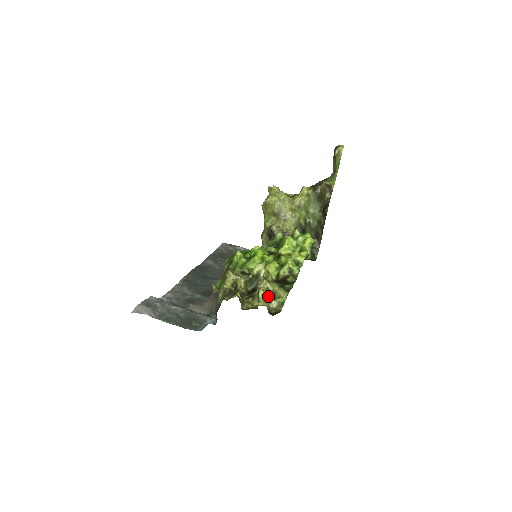
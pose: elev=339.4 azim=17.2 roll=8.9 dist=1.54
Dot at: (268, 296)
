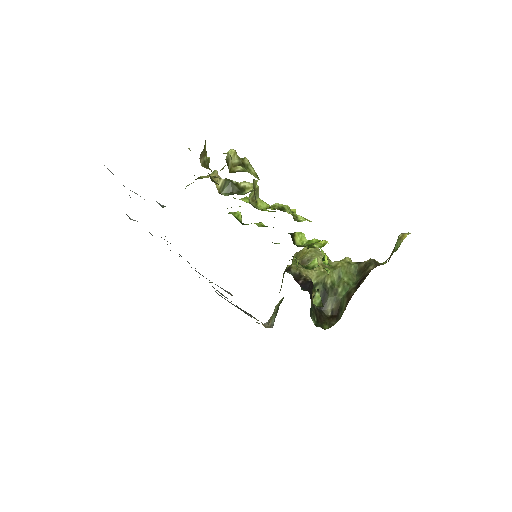
Dot at: (238, 163)
